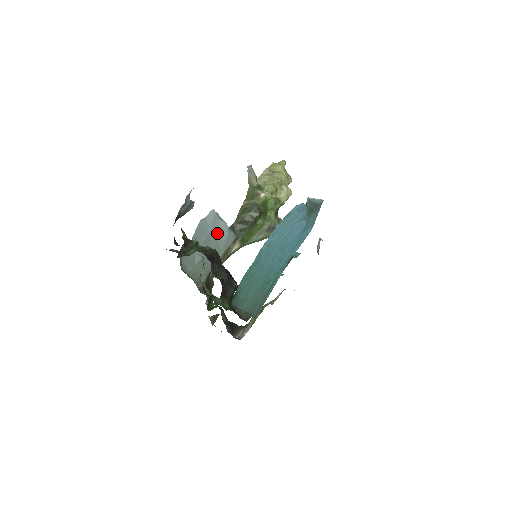
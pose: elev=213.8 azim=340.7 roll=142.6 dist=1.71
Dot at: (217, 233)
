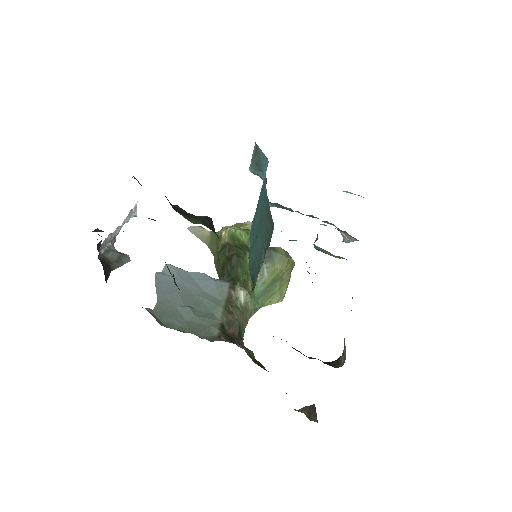
Dot at: (195, 284)
